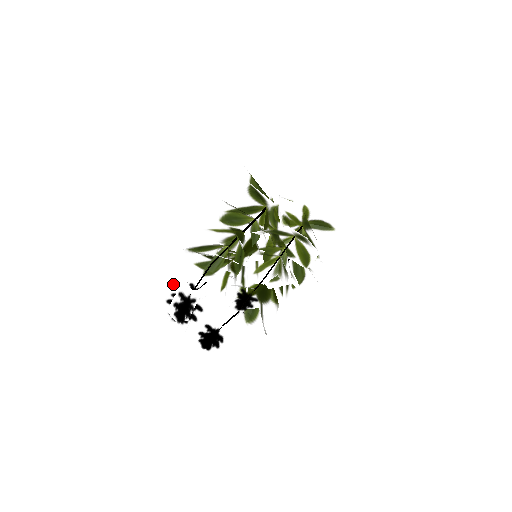
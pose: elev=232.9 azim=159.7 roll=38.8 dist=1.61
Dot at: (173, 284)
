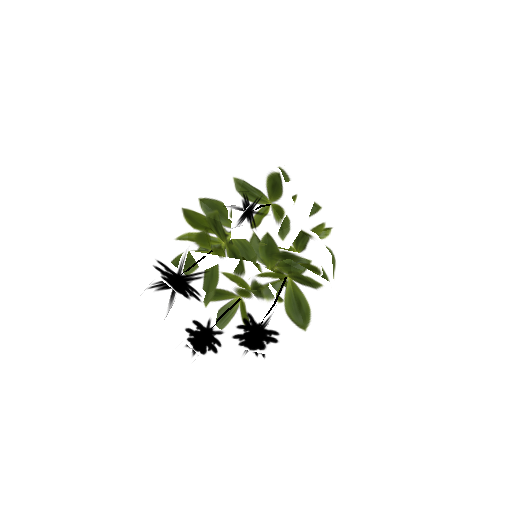
Dot at: (152, 281)
